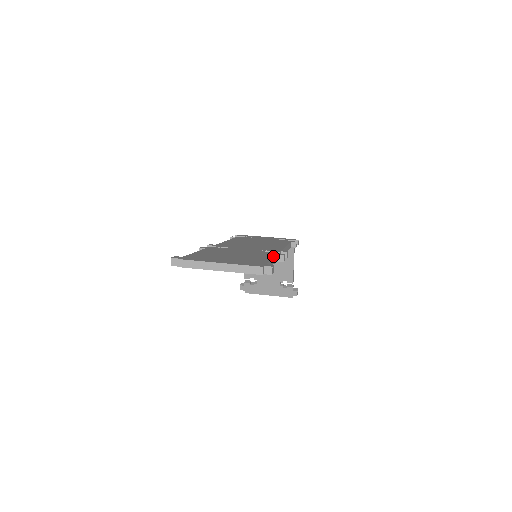
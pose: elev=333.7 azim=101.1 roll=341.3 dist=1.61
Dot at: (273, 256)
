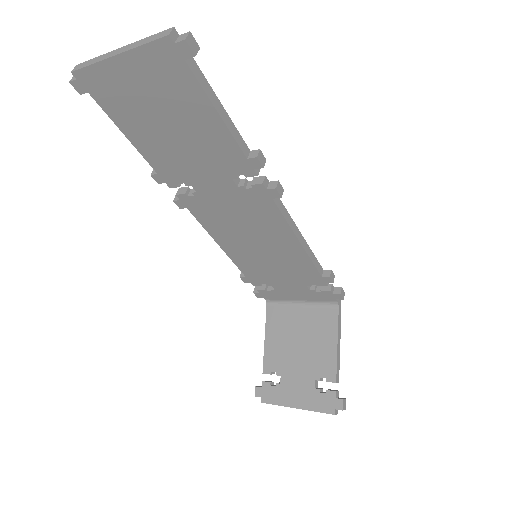
Dot at: (235, 130)
